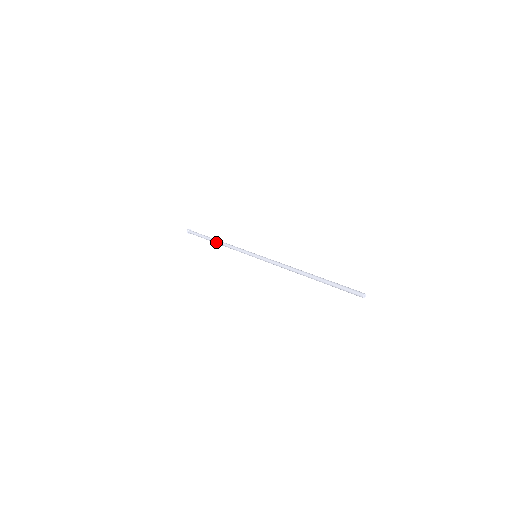
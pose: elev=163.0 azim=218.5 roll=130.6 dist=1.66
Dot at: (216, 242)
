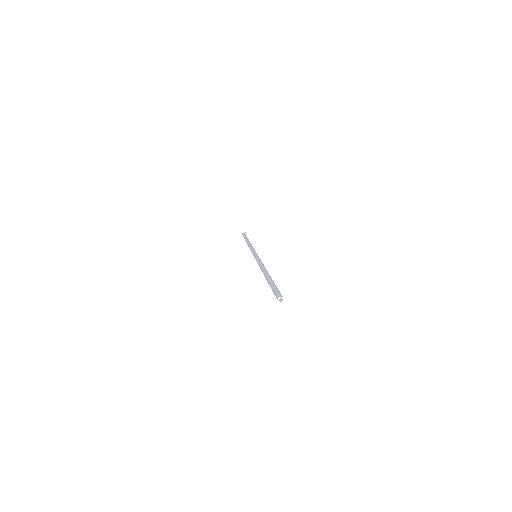
Dot at: (247, 242)
